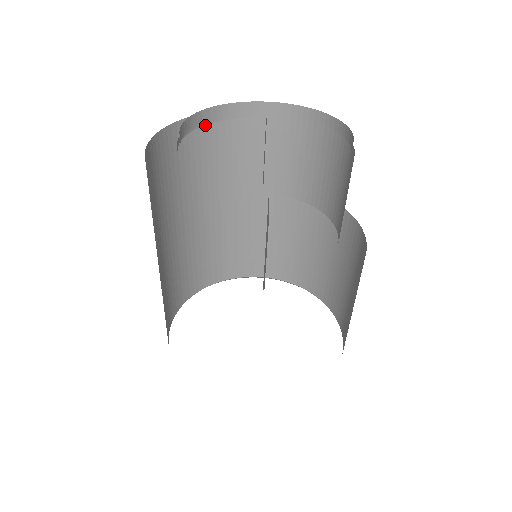
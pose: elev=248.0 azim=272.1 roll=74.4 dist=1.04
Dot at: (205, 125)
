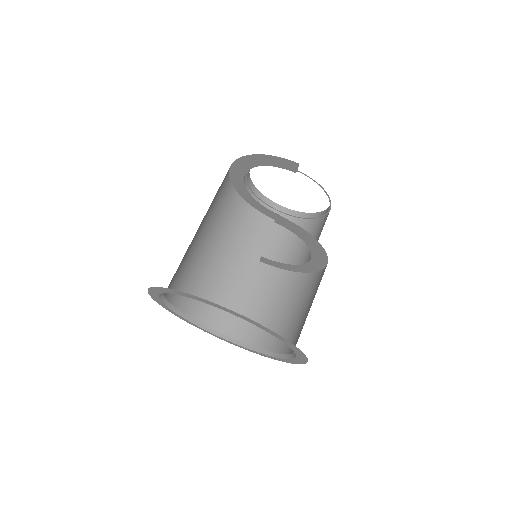
Dot at: (245, 209)
